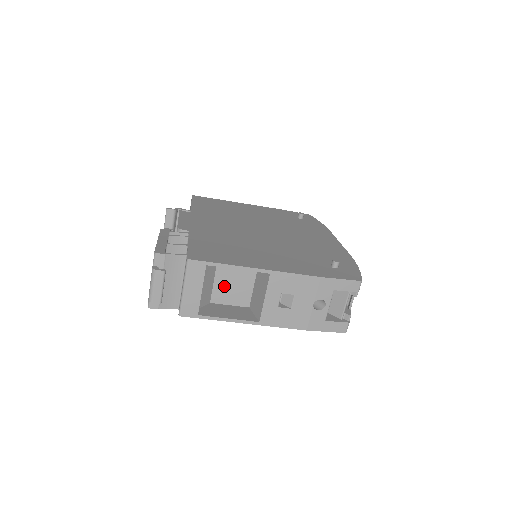
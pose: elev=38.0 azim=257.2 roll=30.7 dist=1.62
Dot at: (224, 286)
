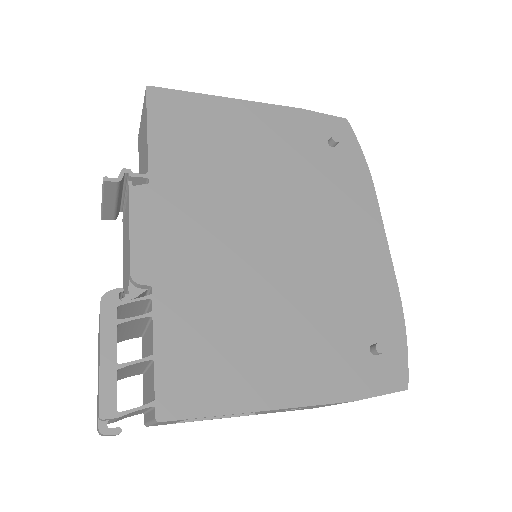
Dot at: occluded
